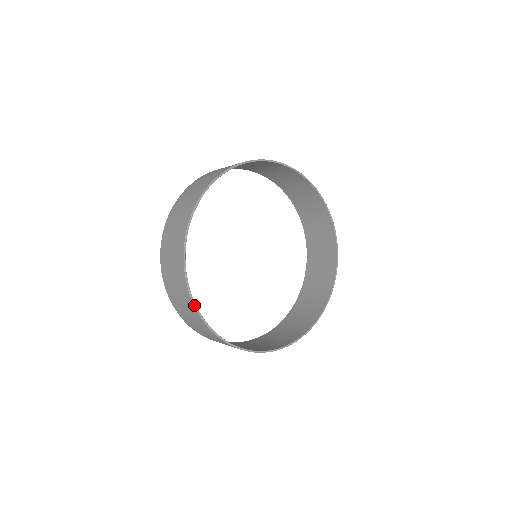
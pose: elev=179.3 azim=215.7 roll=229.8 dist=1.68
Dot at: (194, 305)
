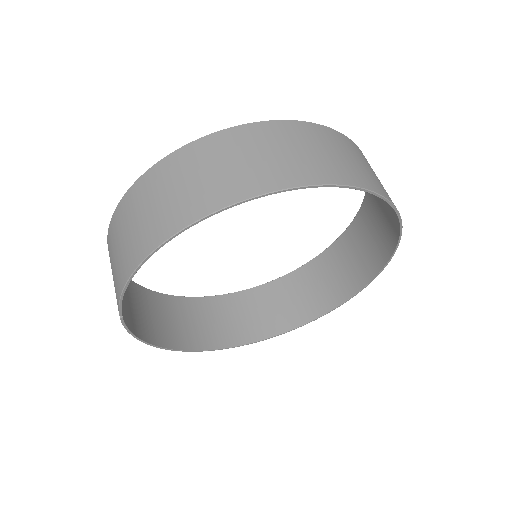
Dot at: occluded
